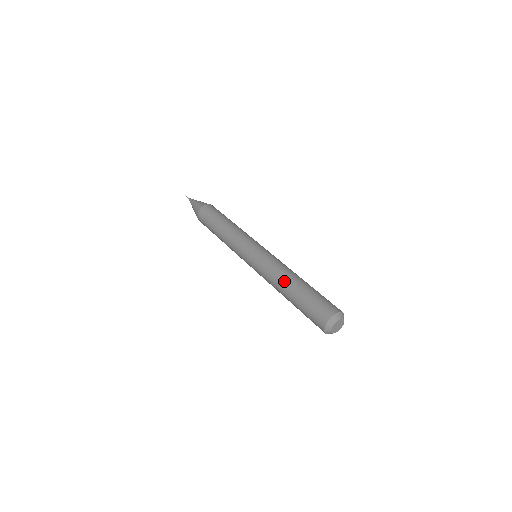
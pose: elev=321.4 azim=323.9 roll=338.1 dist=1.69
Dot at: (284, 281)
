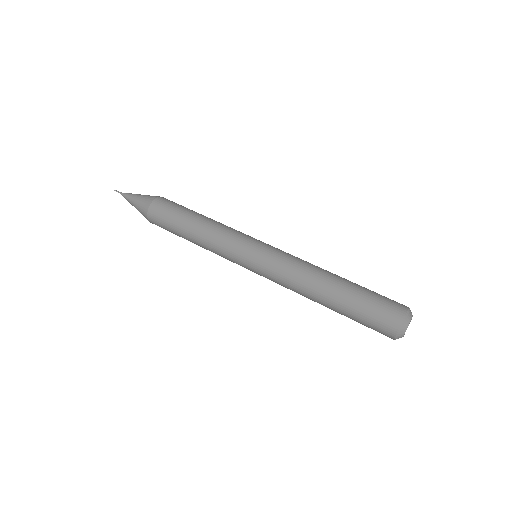
Dot at: (321, 279)
